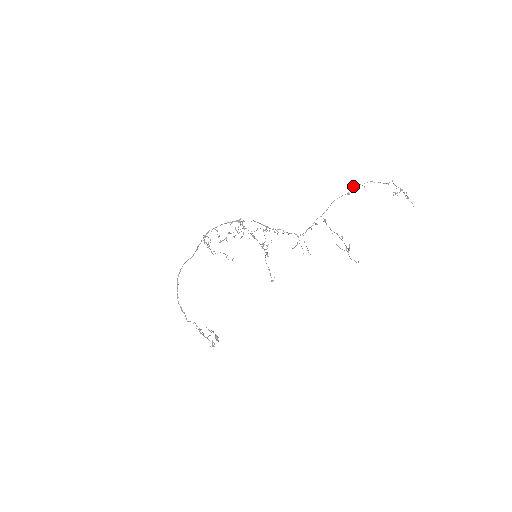
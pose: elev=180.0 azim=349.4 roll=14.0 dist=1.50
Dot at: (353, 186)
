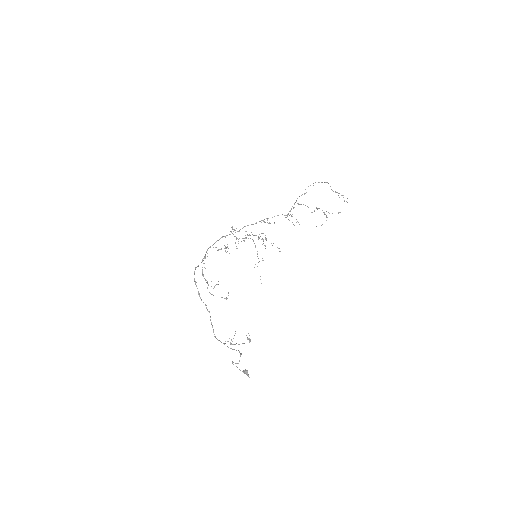
Dot at: occluded
